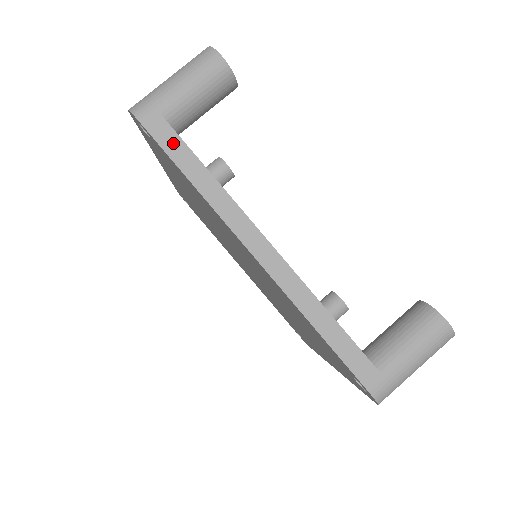
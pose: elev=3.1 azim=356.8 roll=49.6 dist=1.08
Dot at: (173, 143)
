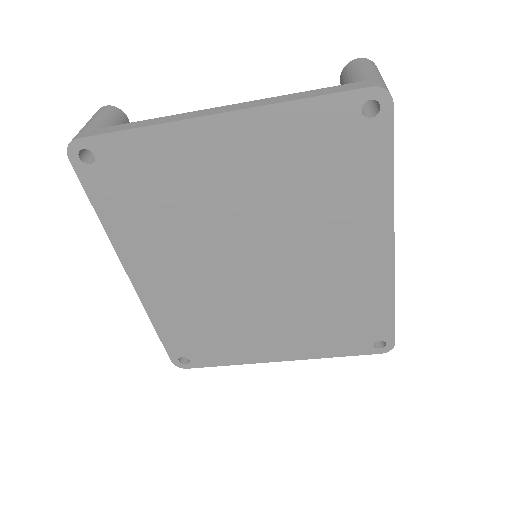
Dot at: (109, 129)
